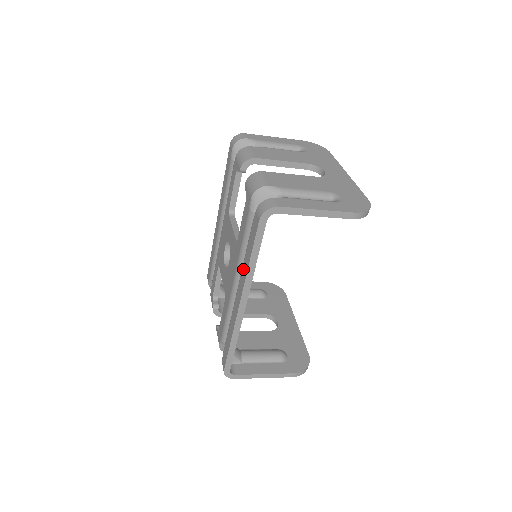
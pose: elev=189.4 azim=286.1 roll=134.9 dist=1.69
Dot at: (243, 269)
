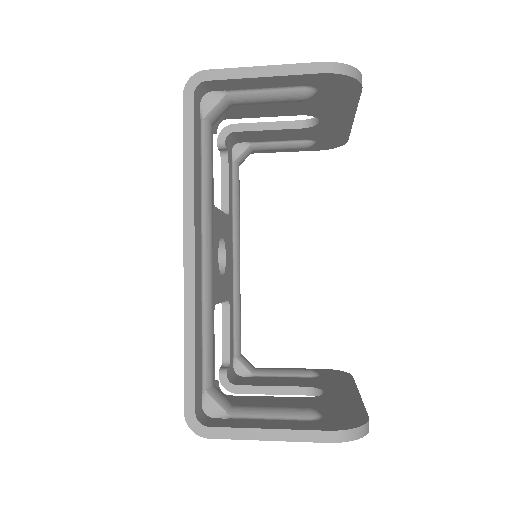
Dot at: occluded
